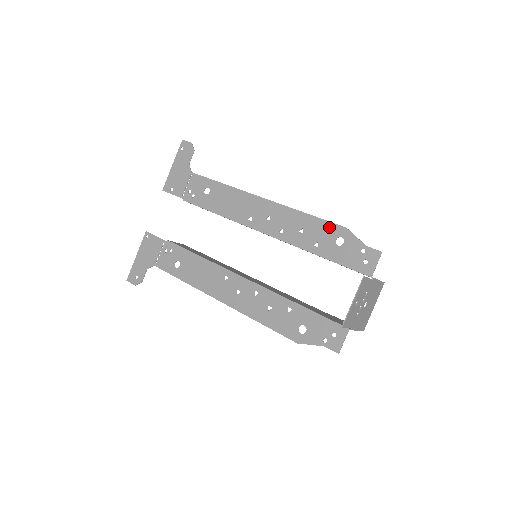
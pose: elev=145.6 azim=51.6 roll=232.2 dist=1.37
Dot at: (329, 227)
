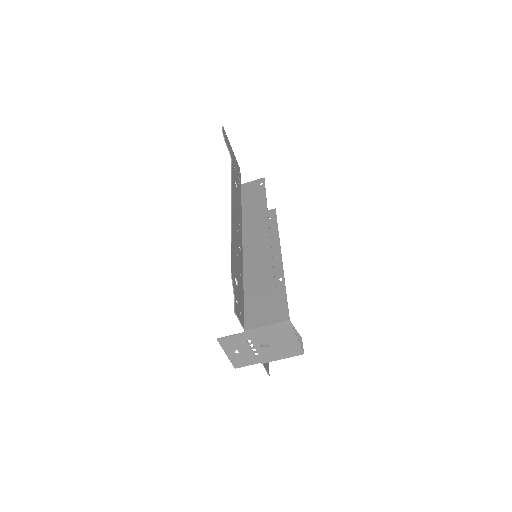
Dot at: (232, 264)
